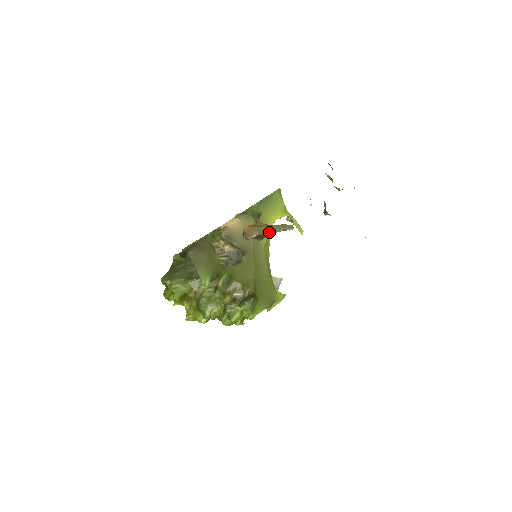
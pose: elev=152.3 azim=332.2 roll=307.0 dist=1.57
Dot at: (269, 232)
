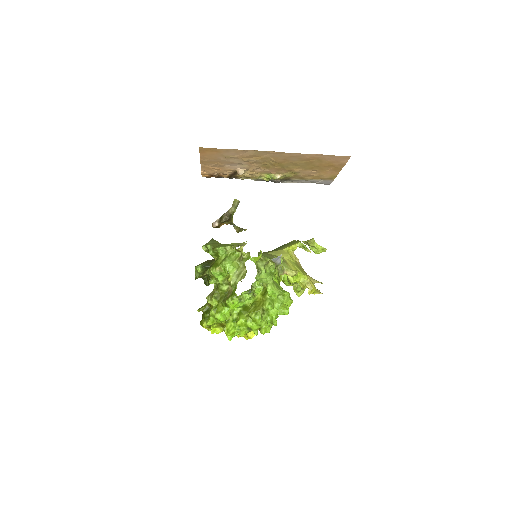
Dot at: (226, 213)
